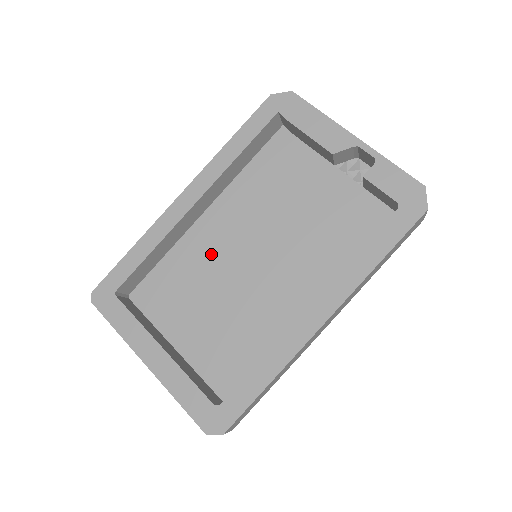
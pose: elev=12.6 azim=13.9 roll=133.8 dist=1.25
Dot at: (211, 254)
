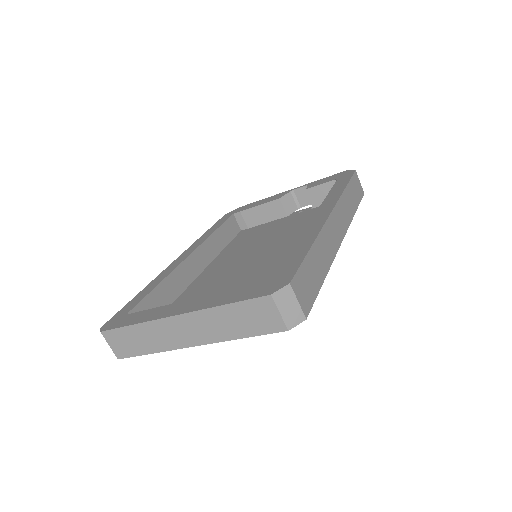
Dot at: (216, 279)
